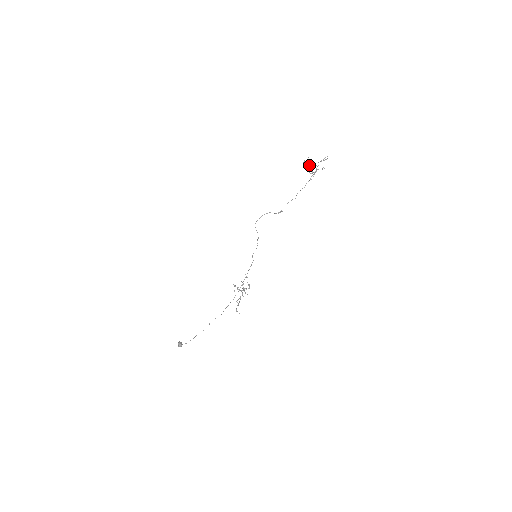
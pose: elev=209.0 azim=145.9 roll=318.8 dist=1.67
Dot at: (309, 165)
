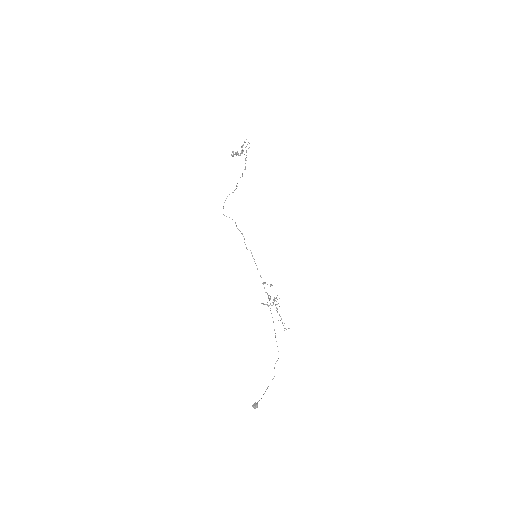
Dot at: (236, 153)
